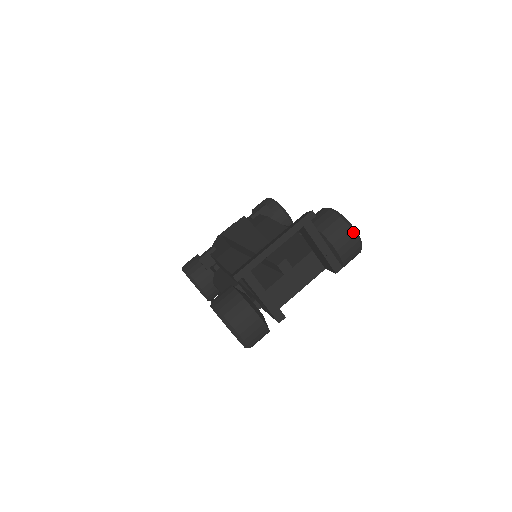
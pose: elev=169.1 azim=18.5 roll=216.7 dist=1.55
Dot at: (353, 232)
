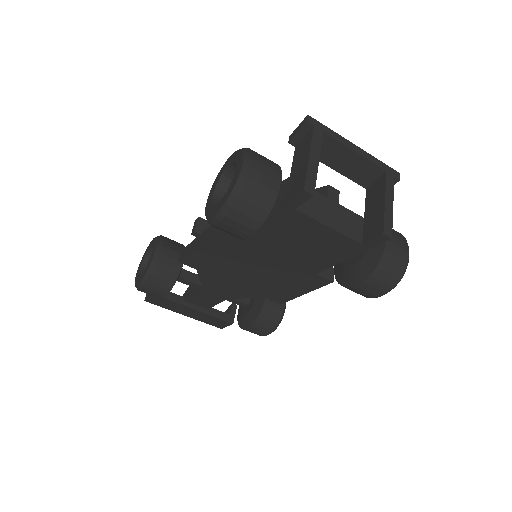
Dot at: (408, 248)
